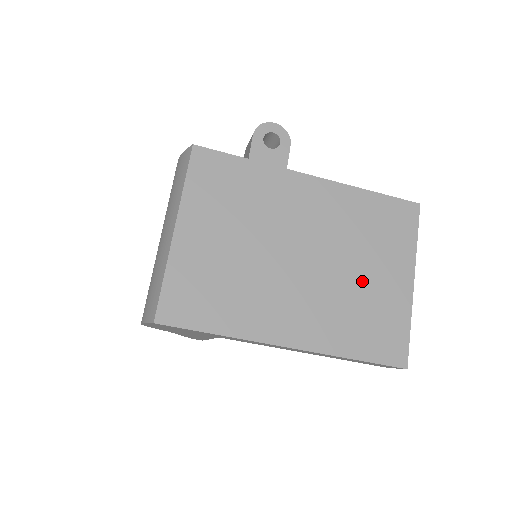
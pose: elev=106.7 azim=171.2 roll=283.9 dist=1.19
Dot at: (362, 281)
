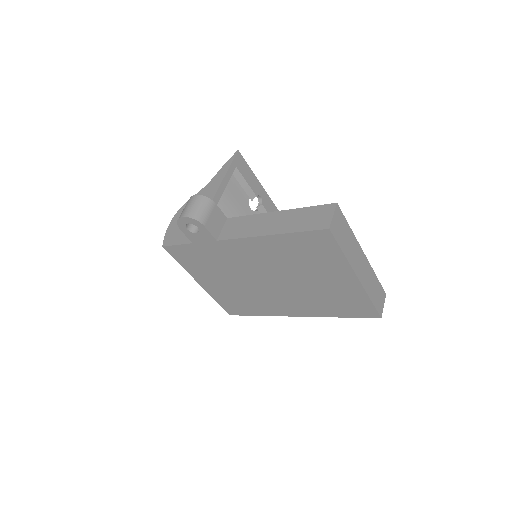
Dot at: (317, 285)
